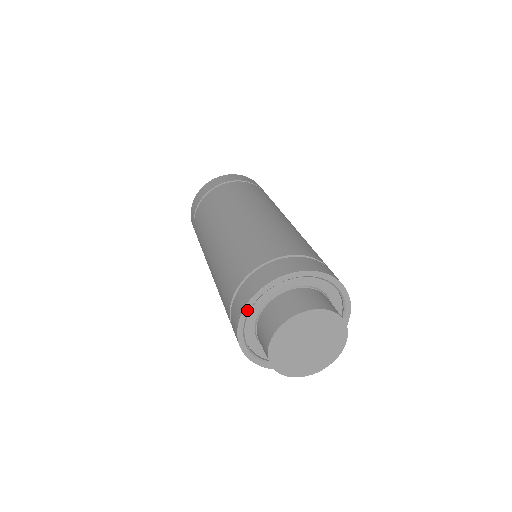
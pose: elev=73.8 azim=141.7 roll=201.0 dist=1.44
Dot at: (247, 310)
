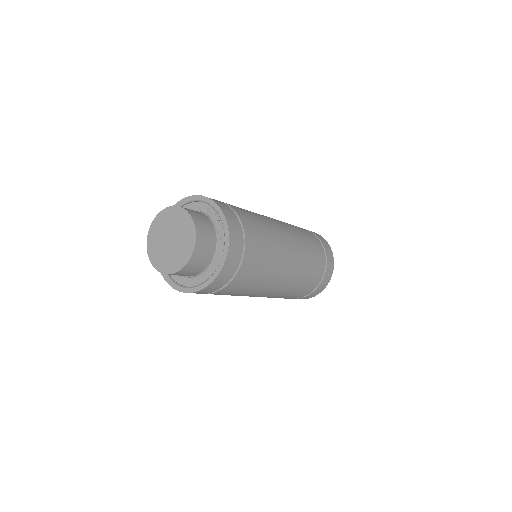
Dot at: occluded
